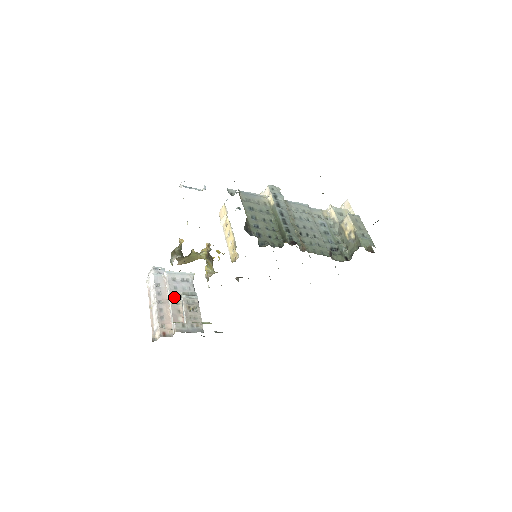
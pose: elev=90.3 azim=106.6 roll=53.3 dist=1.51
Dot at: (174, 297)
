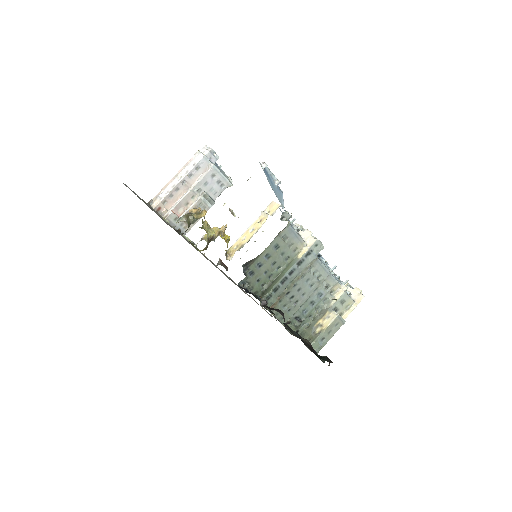
Dot at: (196, 190)
